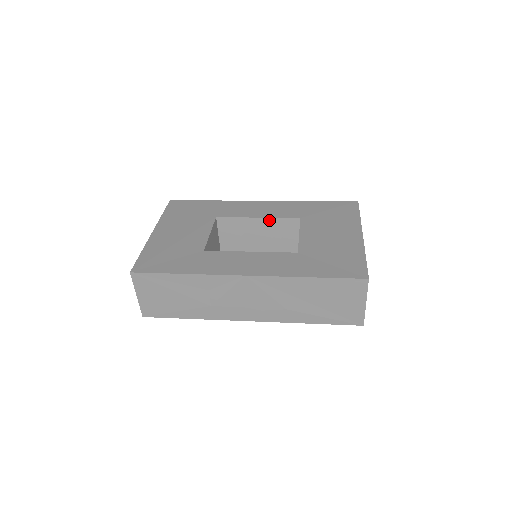
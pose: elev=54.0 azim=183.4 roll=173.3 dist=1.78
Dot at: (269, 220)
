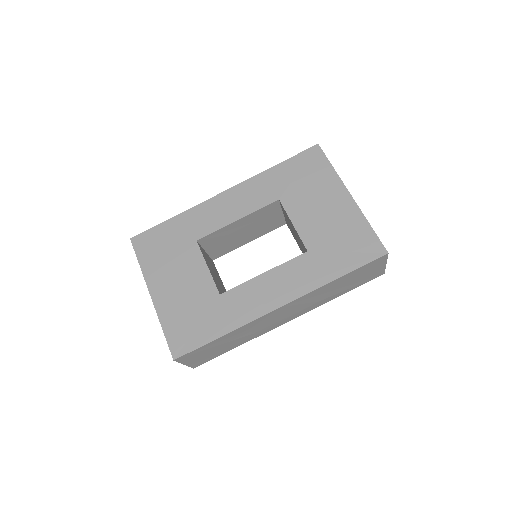
Dot at: (249, 216)
